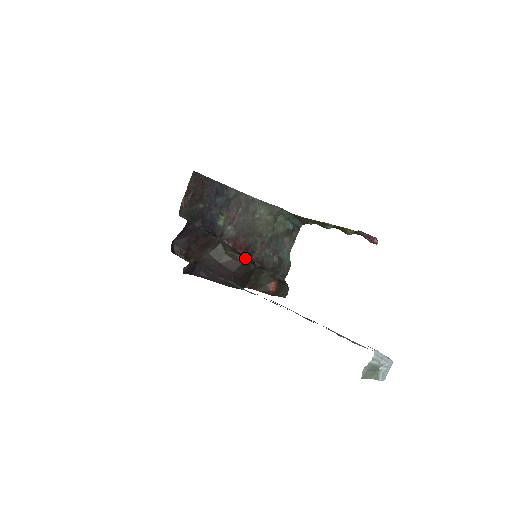
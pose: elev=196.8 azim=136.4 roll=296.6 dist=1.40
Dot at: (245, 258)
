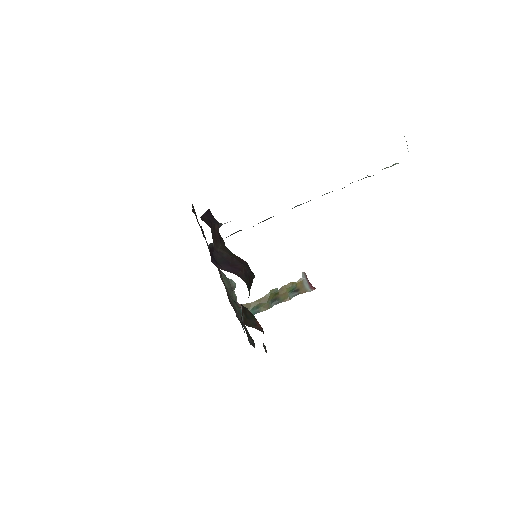
Dot at: occluded
